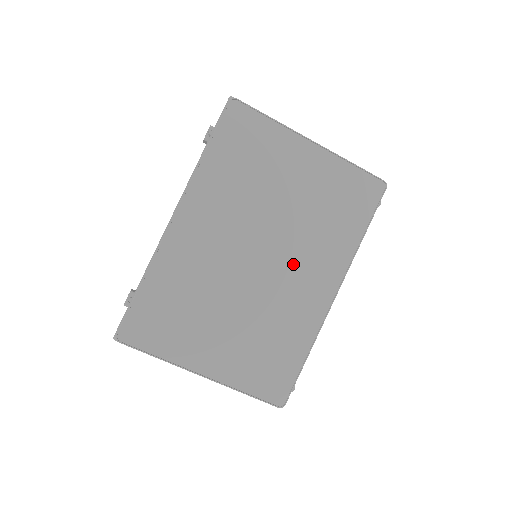
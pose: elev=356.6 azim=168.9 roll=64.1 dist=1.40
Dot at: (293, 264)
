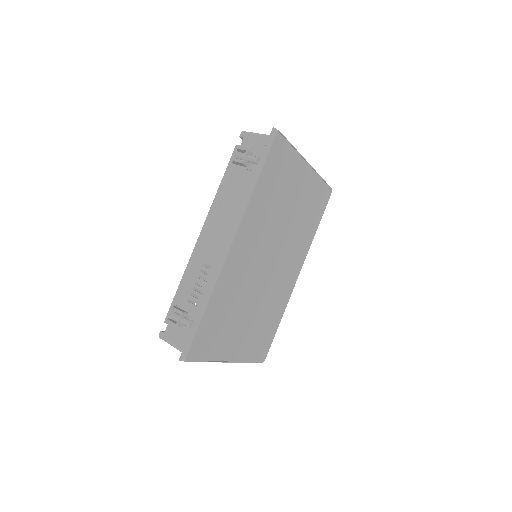
Dot at: (285, 261)
